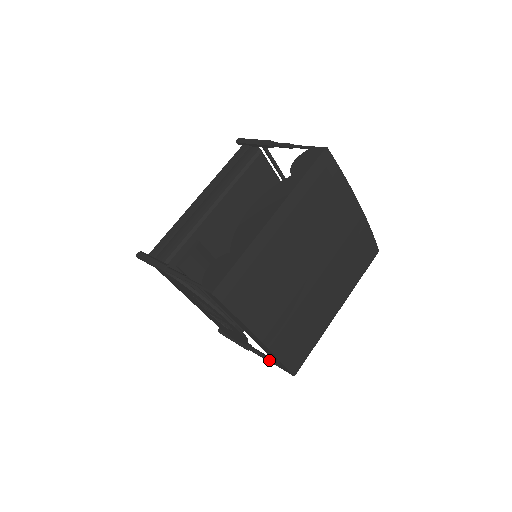
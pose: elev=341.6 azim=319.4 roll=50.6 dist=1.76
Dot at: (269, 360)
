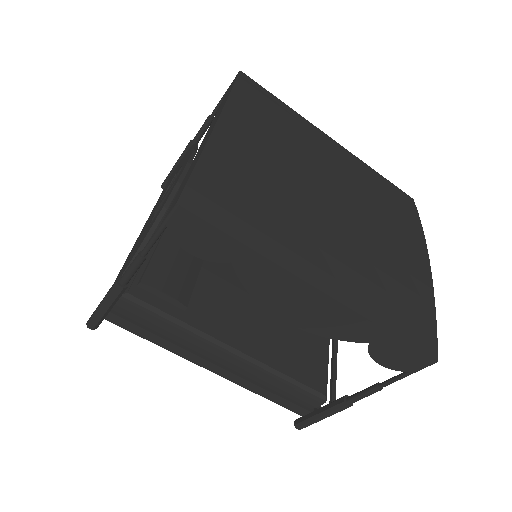
Dot at: (148, 244)
